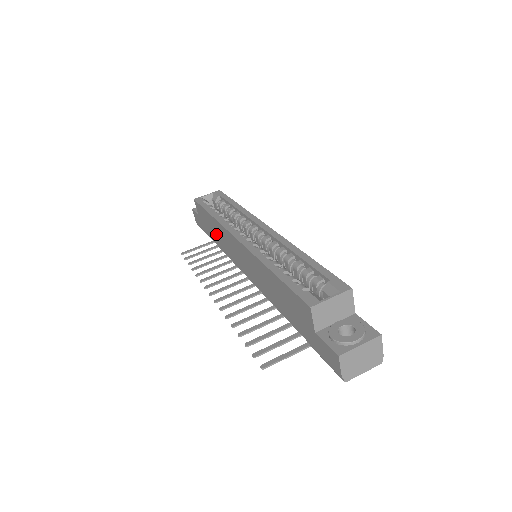
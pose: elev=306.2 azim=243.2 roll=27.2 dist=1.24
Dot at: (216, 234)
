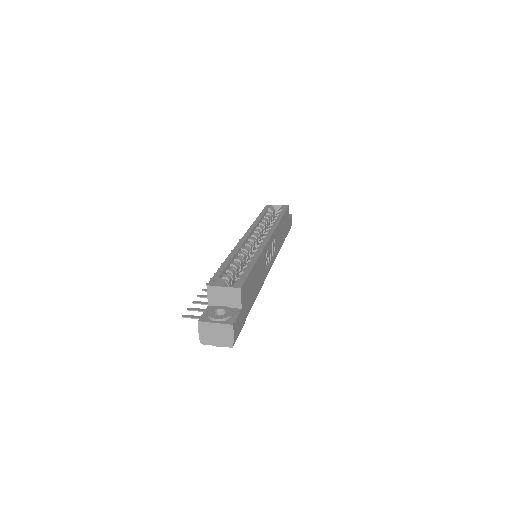
Dot at: occluded
